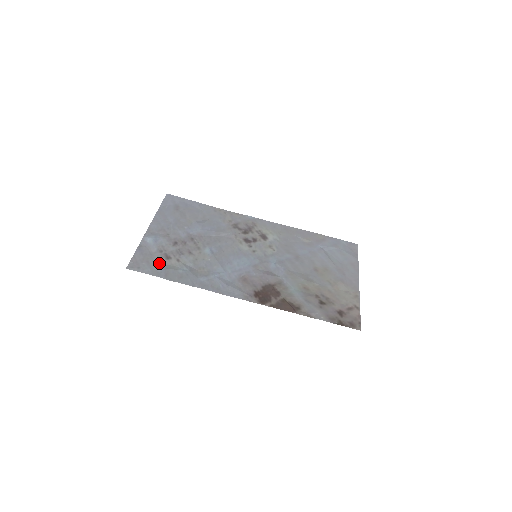
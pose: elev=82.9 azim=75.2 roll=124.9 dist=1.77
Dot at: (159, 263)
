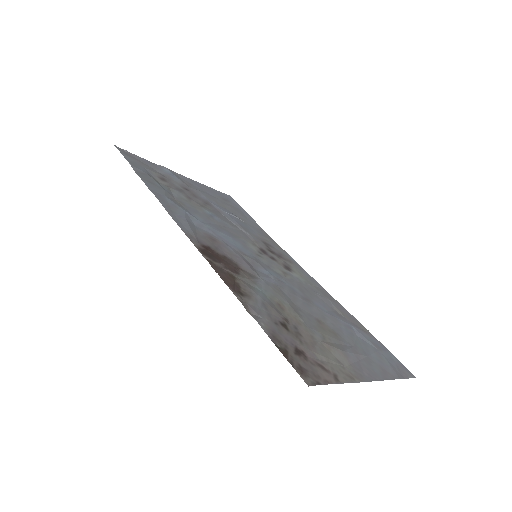
Dot at: (148, 171)
